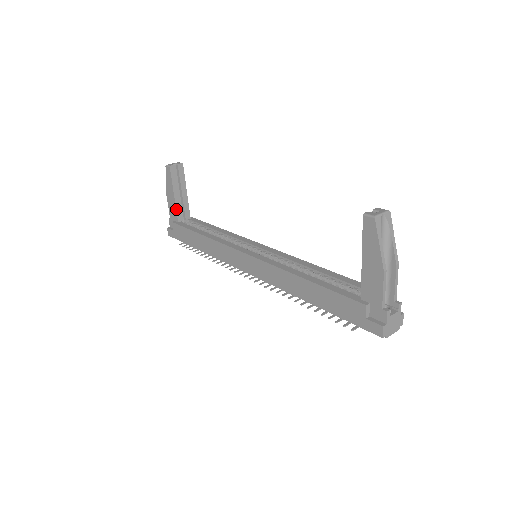
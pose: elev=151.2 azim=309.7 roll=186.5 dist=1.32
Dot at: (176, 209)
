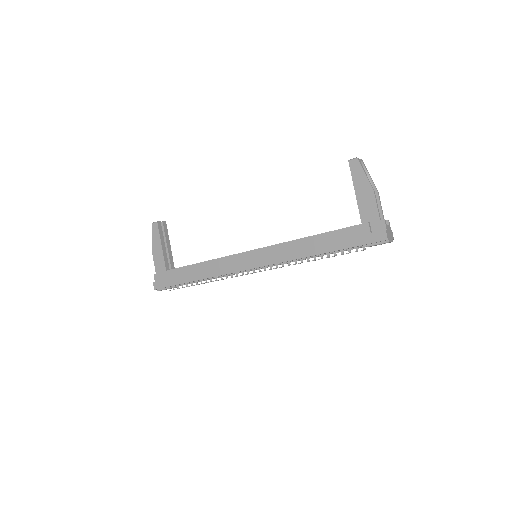
Dot at: (164, 259)
